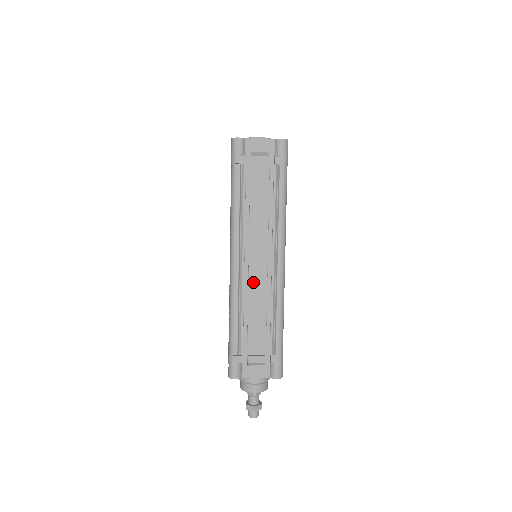
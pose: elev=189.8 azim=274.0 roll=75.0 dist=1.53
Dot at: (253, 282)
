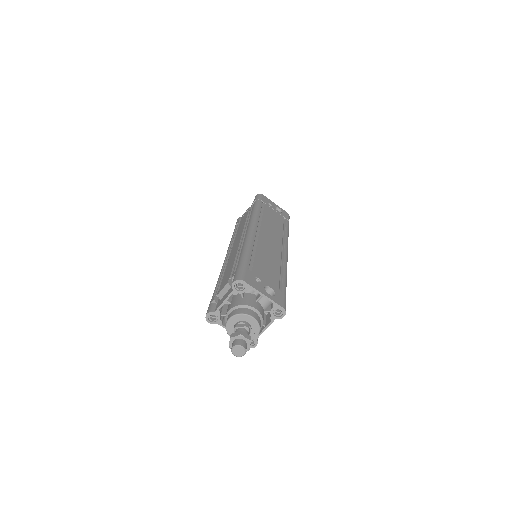
Dot at: occluded
